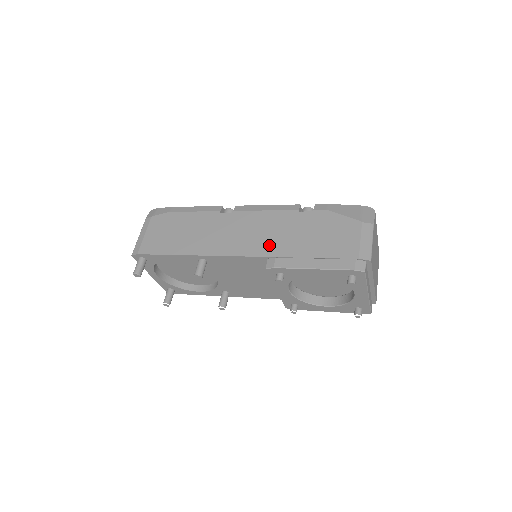
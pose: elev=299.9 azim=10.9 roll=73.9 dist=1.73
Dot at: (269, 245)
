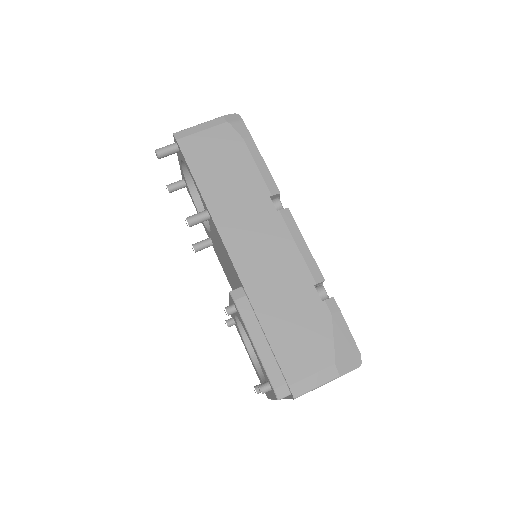
Dot at: (257, 279)
